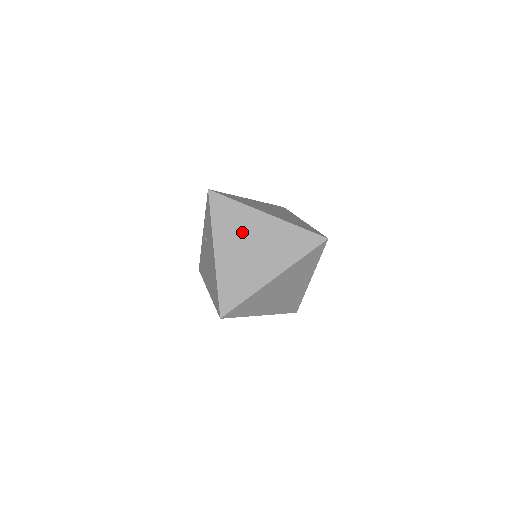
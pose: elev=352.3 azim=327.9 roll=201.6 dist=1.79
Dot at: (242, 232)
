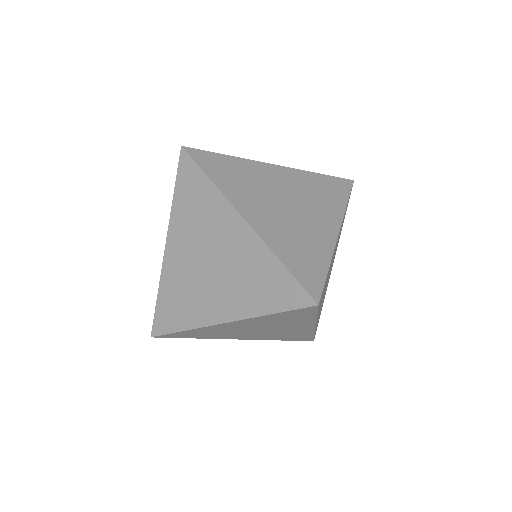
Dot at: (204, 233)
